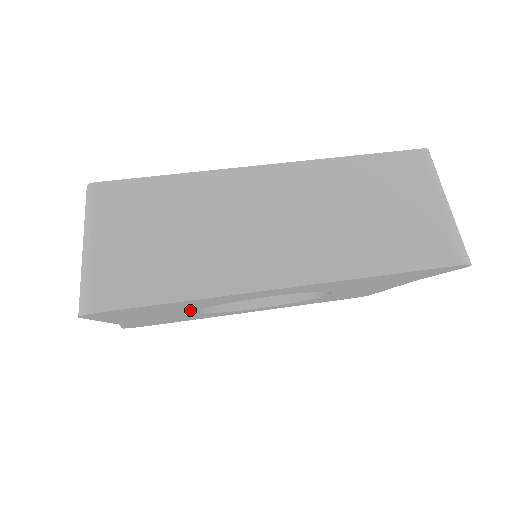
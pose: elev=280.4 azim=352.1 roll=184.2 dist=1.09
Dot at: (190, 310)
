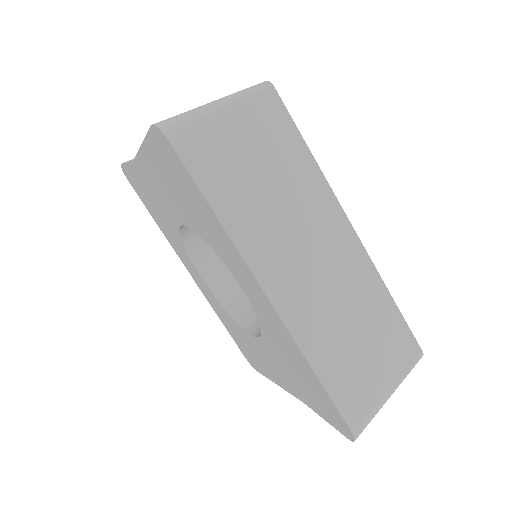
Dot at: (188, 221)
